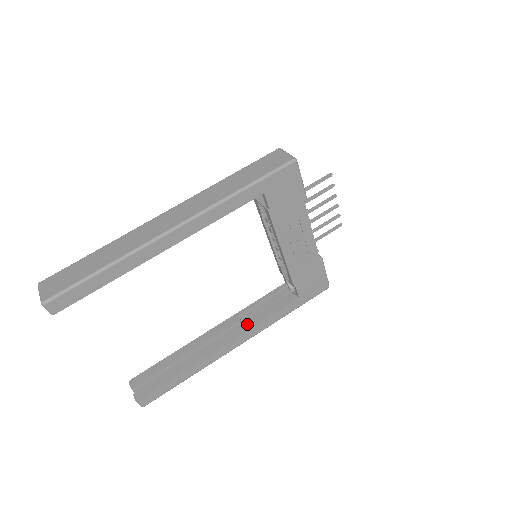
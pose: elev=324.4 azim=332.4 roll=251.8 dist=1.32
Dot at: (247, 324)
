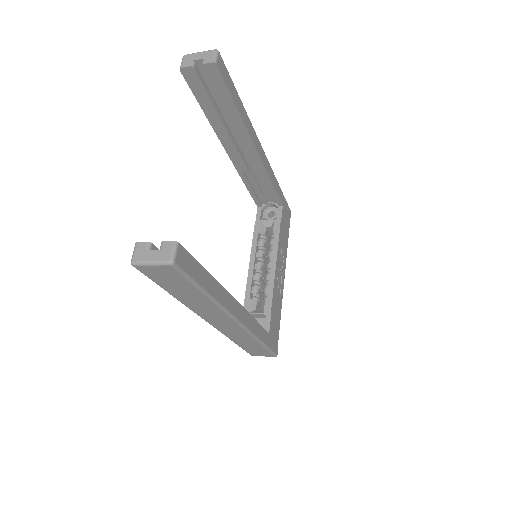
Dot at: occluded
